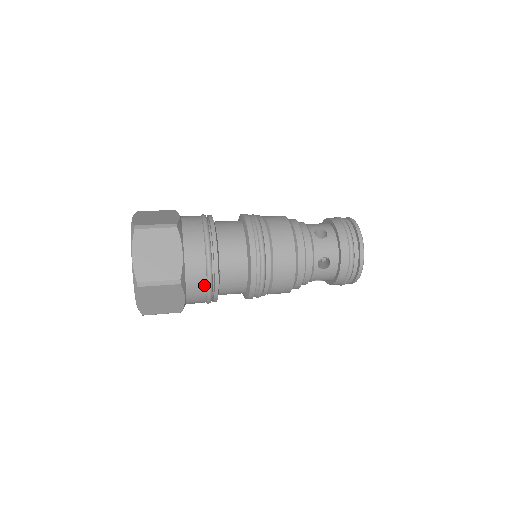
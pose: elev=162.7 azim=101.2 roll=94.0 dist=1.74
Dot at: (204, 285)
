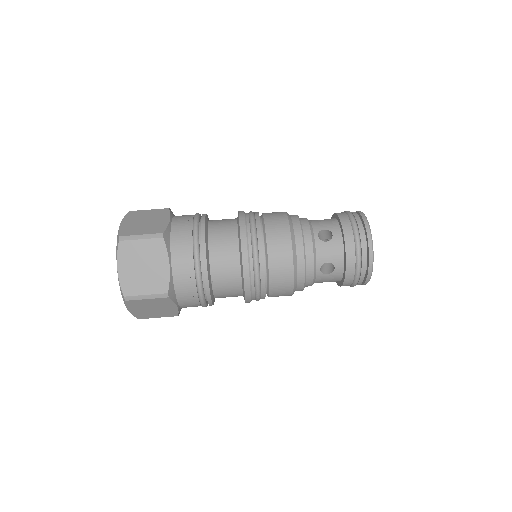
Dot at: (195, 295)
